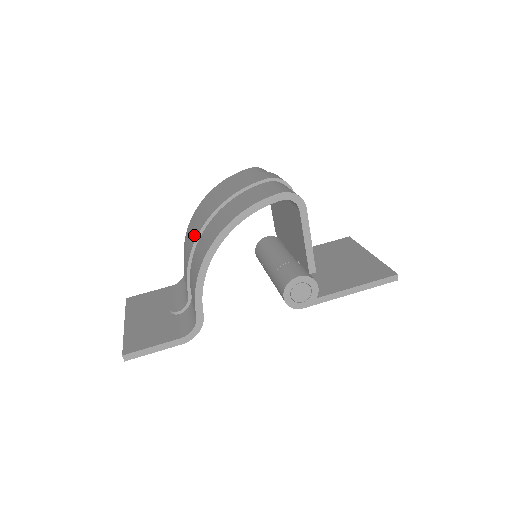
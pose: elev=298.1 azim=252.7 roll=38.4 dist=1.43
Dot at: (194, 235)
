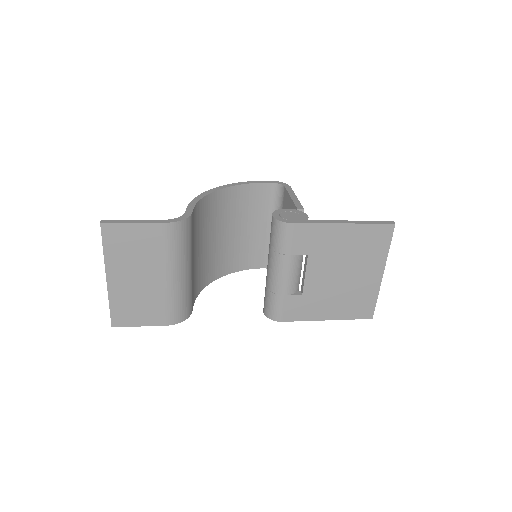
Dot at: occluded
